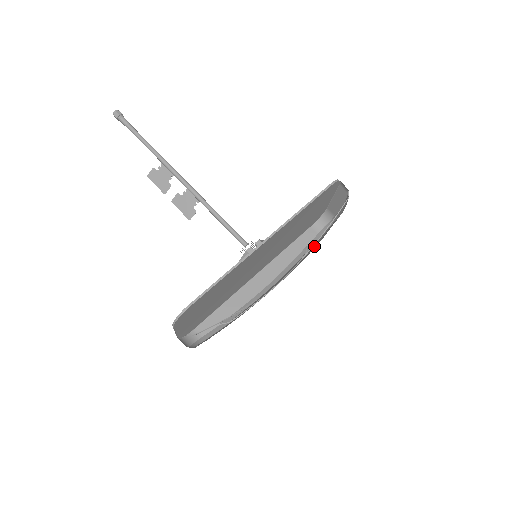
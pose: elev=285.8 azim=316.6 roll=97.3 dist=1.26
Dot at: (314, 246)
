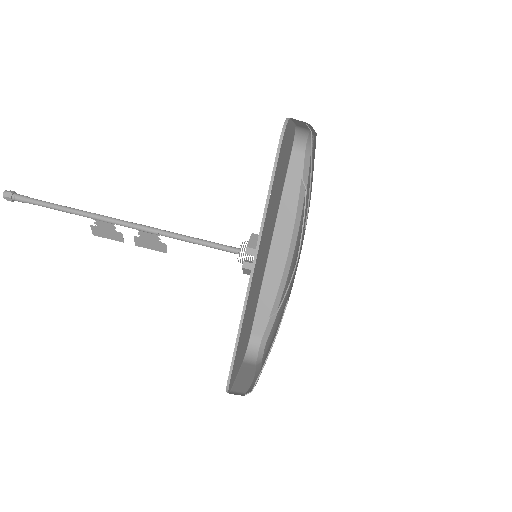
Dot at: (309, 181)
